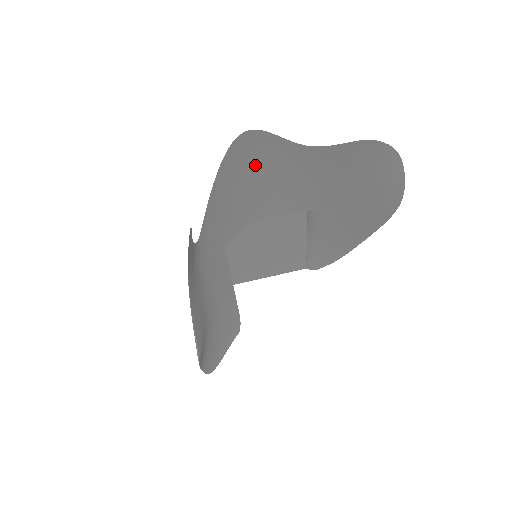
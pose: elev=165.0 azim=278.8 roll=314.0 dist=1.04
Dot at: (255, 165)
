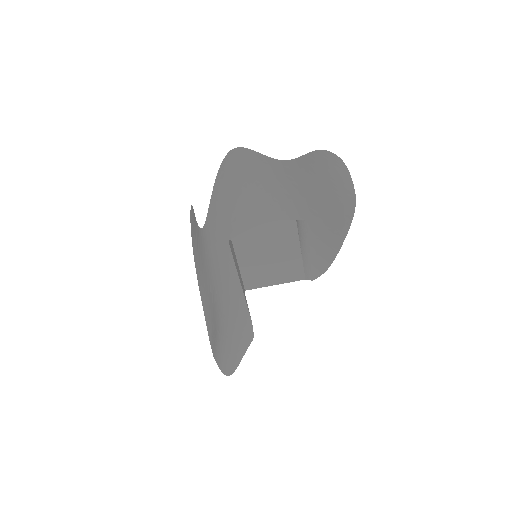
Dot at: (247, 176)
